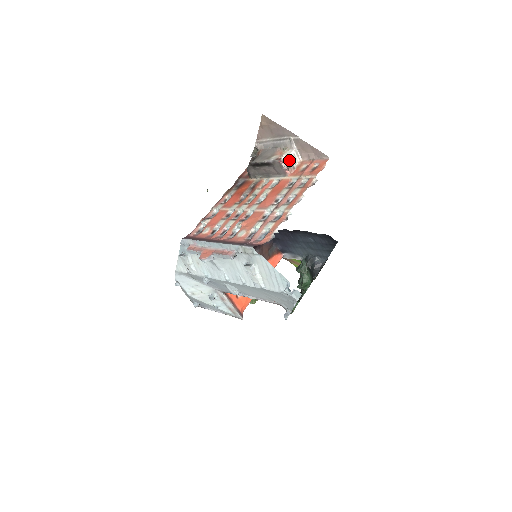
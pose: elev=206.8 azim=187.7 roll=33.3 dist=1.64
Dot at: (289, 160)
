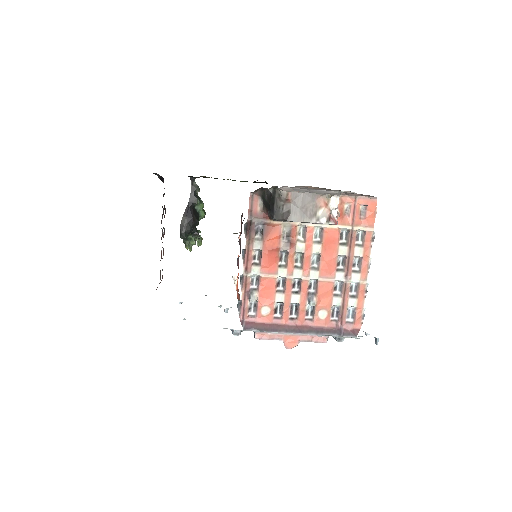
Dot at: occluded
